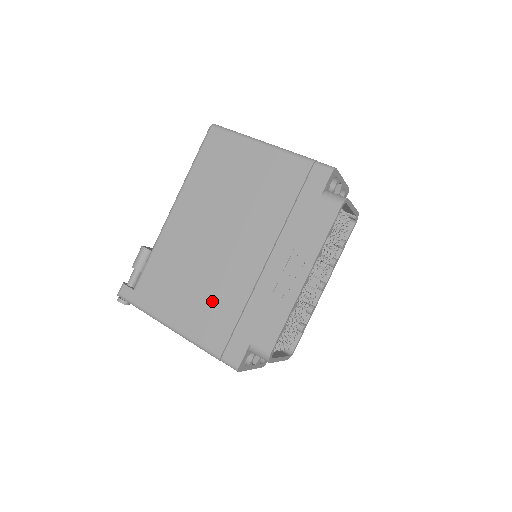
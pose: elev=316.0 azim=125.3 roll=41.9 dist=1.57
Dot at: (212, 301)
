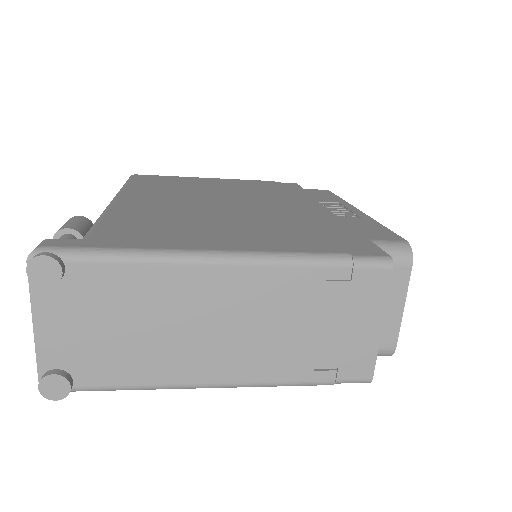
Dot at: (267, 227)
